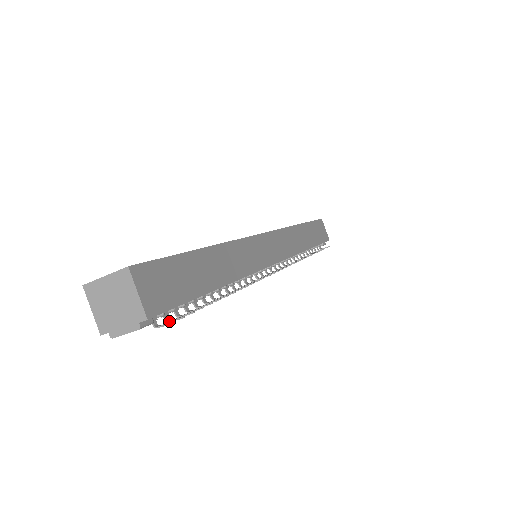
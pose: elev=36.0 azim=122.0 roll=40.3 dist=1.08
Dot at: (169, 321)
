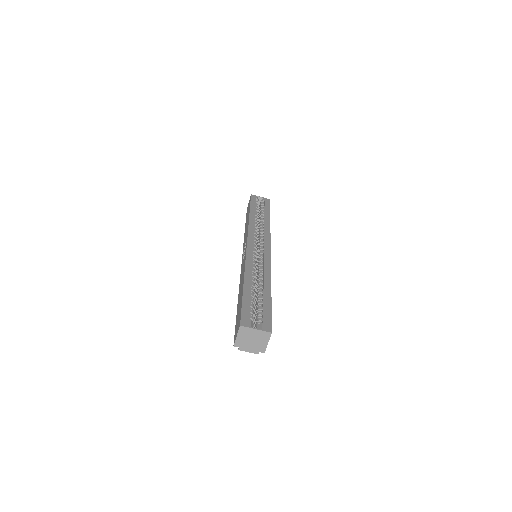
Dot at: occluded
